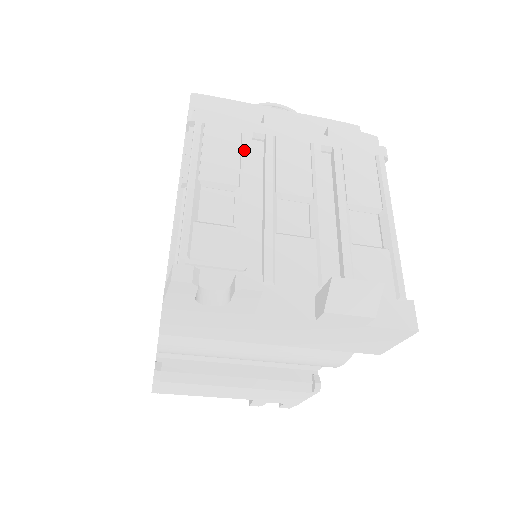
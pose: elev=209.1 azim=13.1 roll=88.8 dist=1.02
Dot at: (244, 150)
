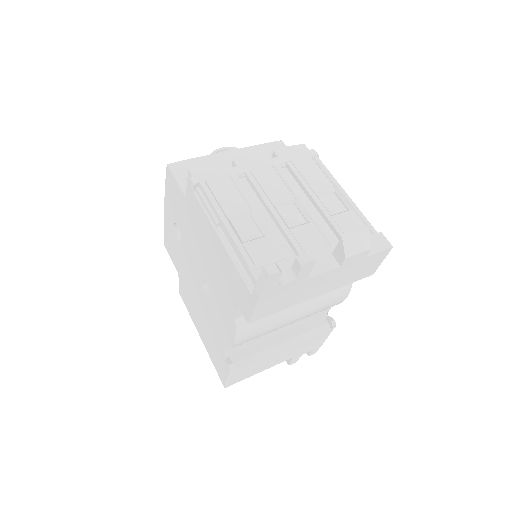
Dot at: (240, 187)
